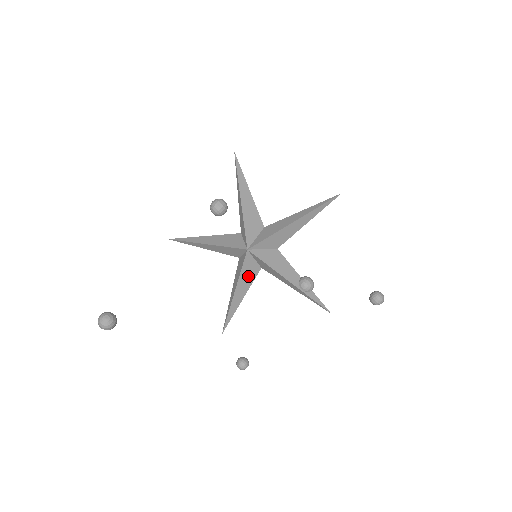
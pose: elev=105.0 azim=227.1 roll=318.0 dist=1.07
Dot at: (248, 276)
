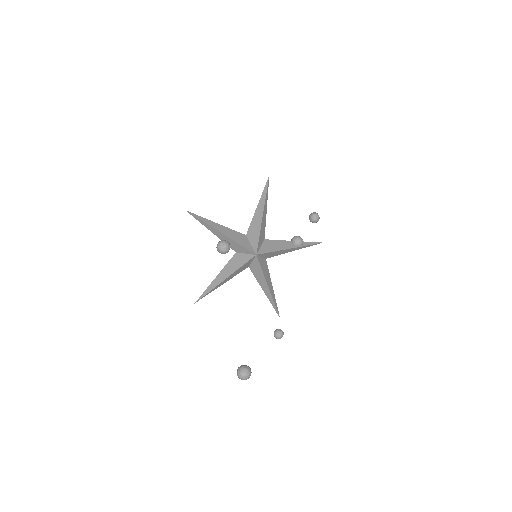
Dot at: (266, 270)
